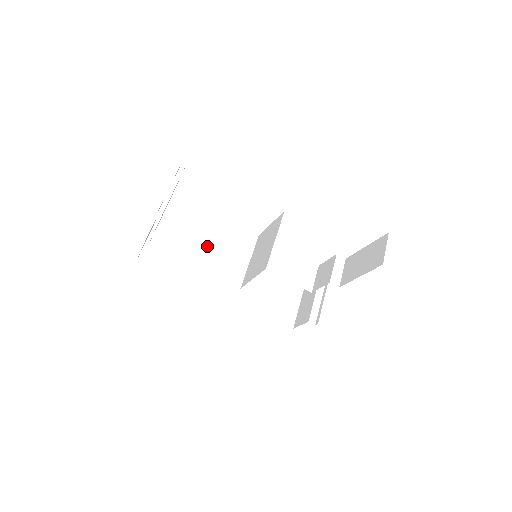
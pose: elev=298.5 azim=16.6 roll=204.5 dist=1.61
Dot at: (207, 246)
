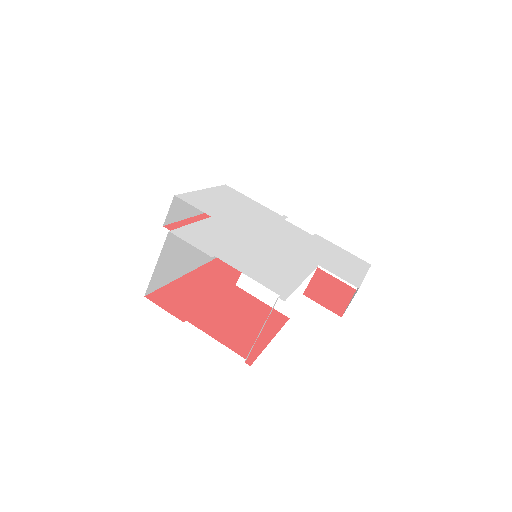
Dot at: occluded
